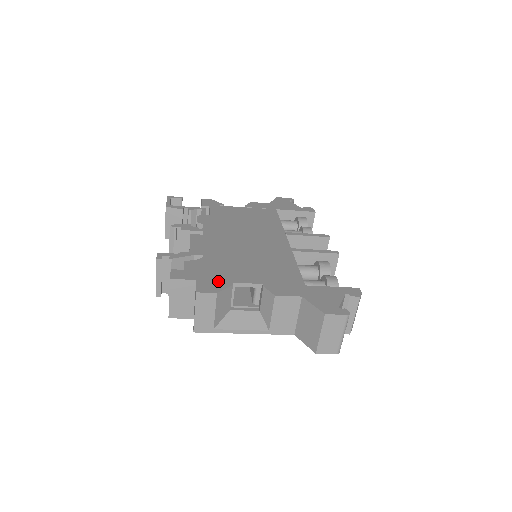
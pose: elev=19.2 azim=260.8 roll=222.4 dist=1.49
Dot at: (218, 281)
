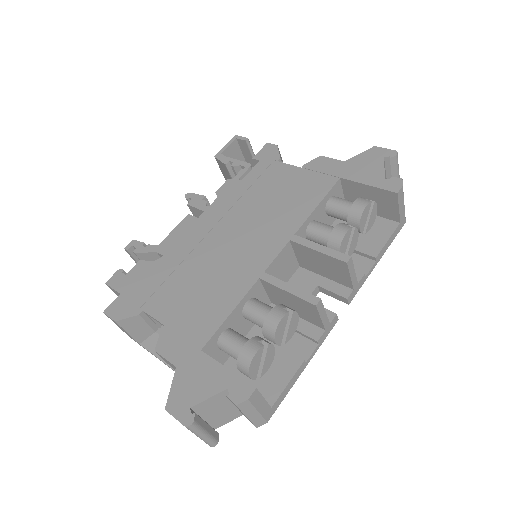
Dot at: (133, 303)
